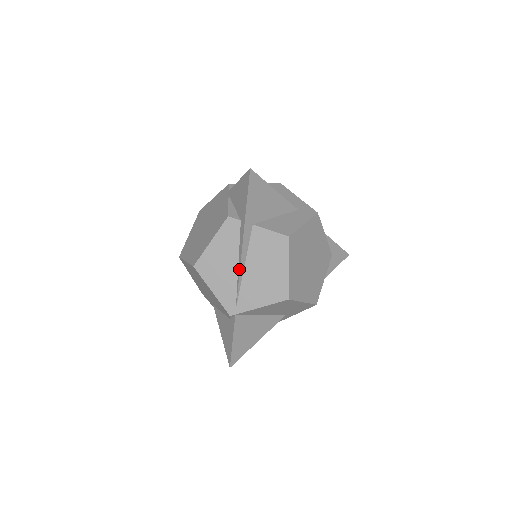
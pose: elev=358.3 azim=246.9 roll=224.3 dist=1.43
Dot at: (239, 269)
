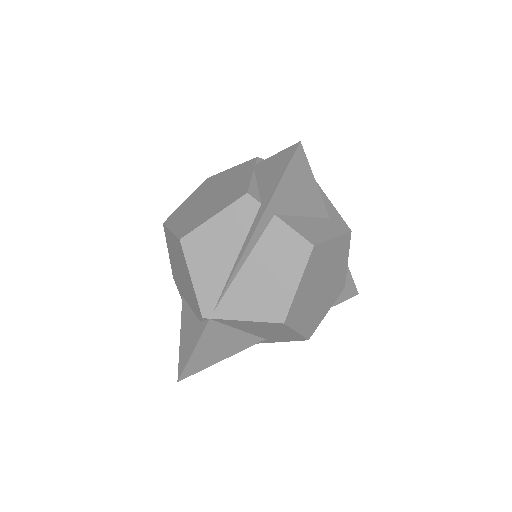
Dot at: (237, 263)
